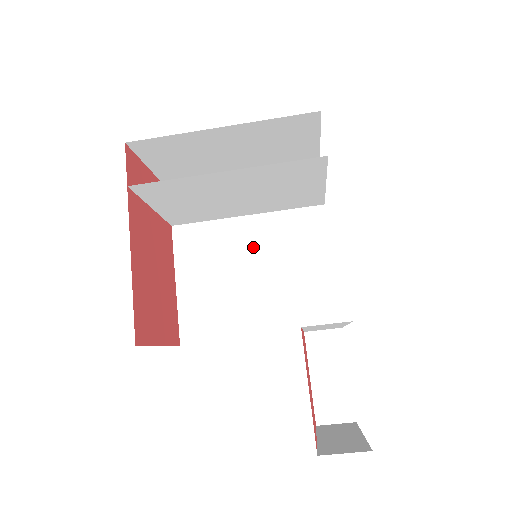
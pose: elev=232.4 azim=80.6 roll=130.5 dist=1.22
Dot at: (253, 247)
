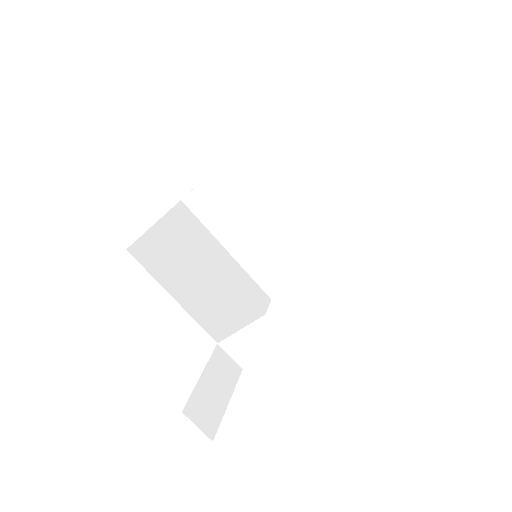
Dot at: (220, 267)
